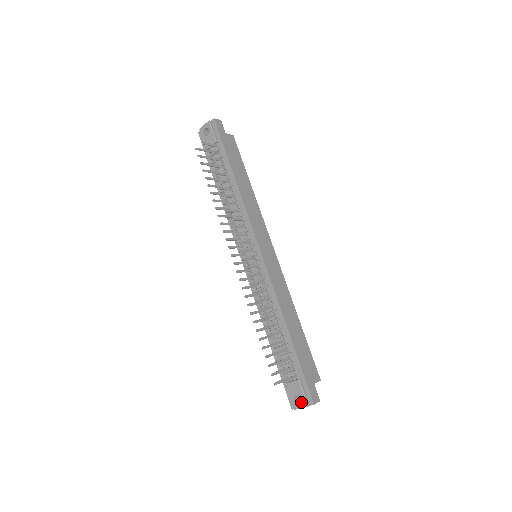
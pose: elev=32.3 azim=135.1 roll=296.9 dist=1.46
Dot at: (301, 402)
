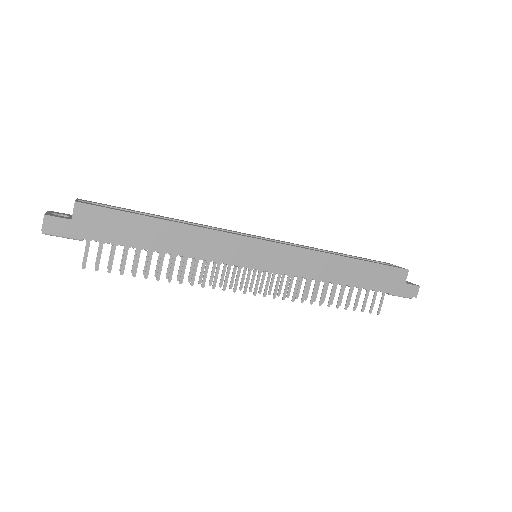
Dot at: occluded
